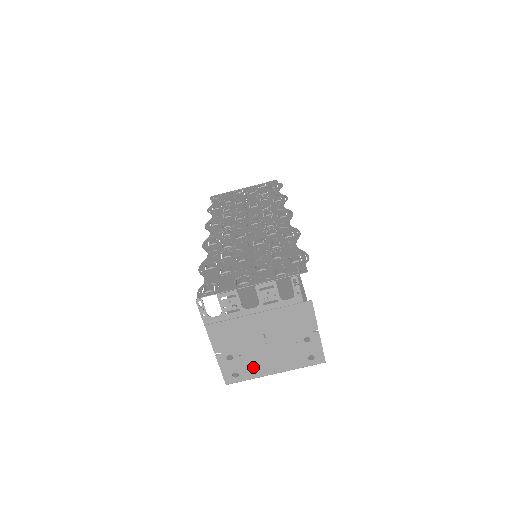
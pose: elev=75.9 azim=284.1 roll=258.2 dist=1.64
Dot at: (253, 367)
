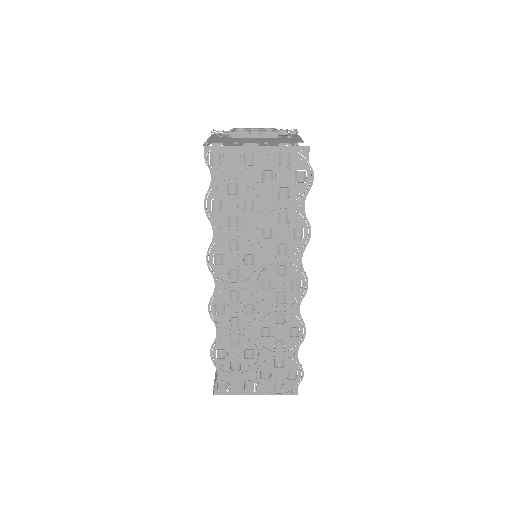
Dot at: occluded
